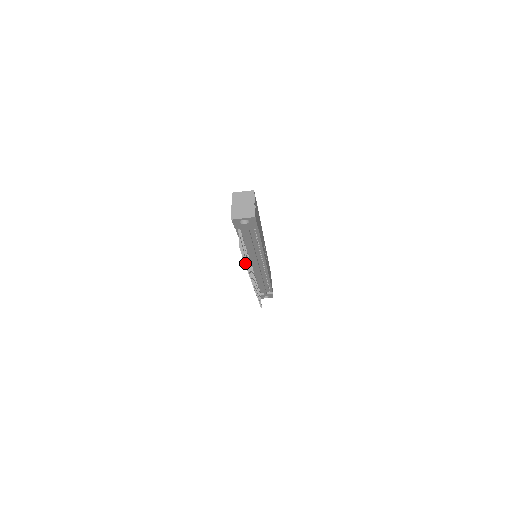
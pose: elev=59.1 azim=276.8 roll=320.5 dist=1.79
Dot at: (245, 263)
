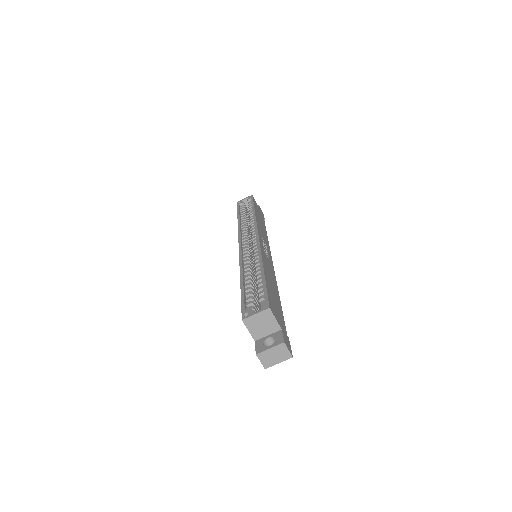
Dot at: occluded
